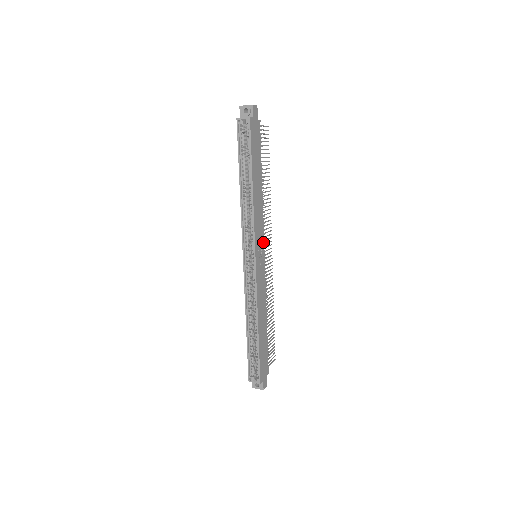
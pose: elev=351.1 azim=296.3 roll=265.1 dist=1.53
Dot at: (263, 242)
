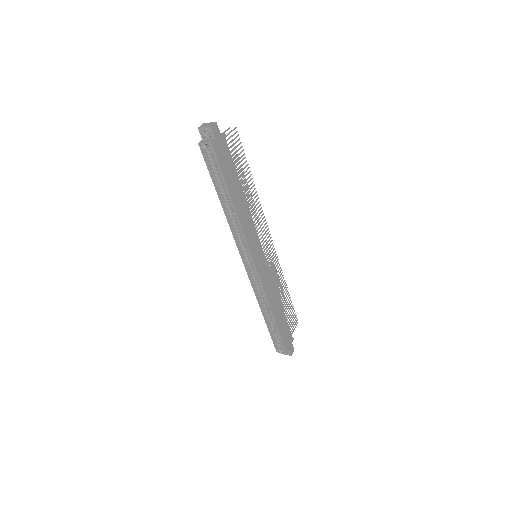
Dot at: (259, 243)
